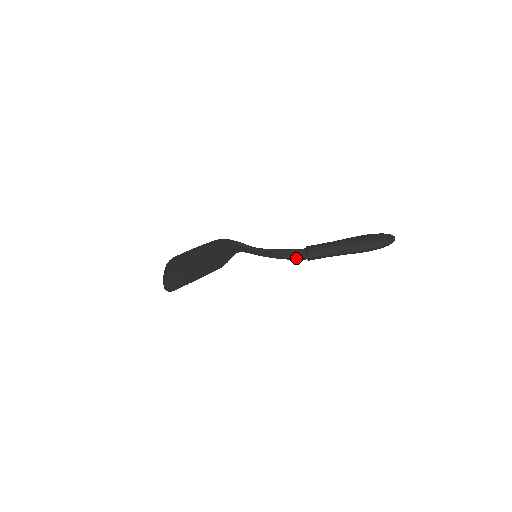
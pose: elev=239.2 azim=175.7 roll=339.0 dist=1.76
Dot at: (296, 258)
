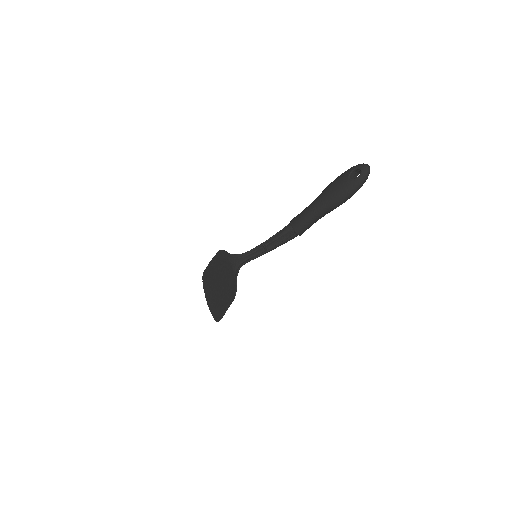
Dot at: occluded
